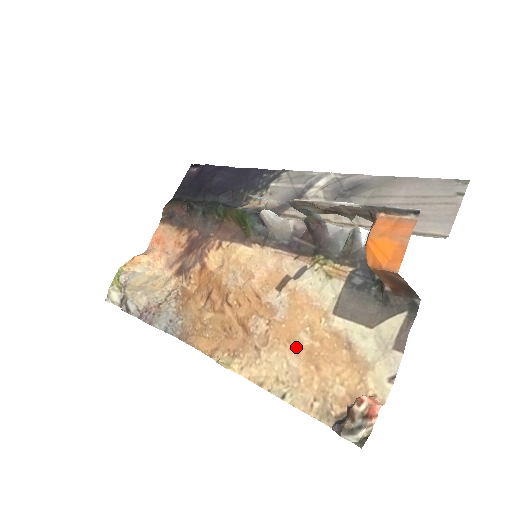
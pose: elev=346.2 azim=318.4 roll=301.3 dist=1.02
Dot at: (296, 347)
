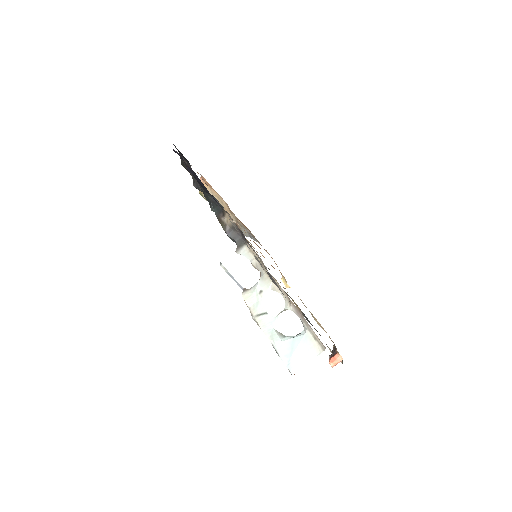
Dot at: occluded
